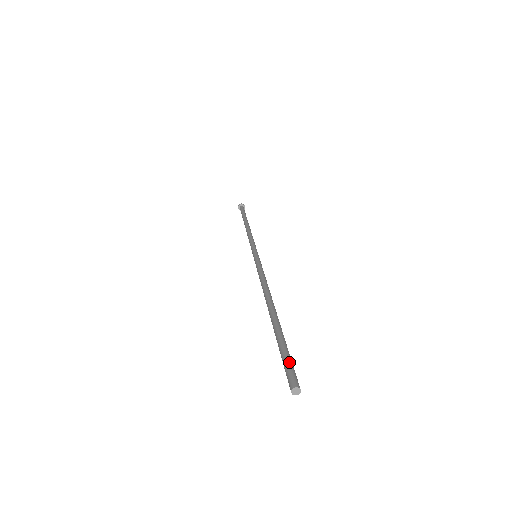
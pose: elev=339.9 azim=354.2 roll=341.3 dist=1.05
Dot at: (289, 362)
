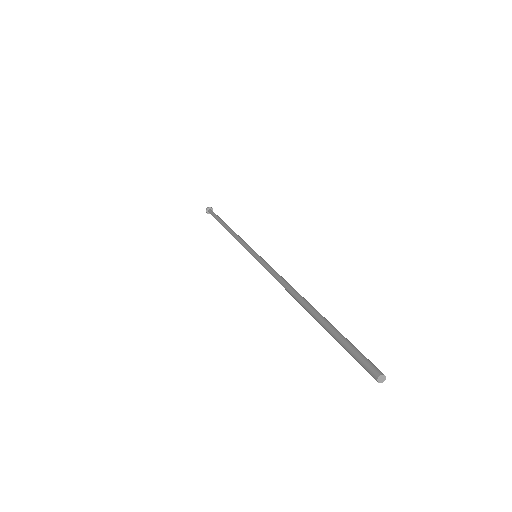
Dot at: occluded
